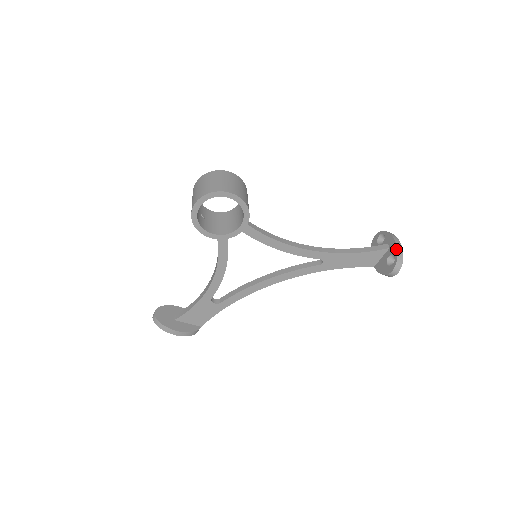
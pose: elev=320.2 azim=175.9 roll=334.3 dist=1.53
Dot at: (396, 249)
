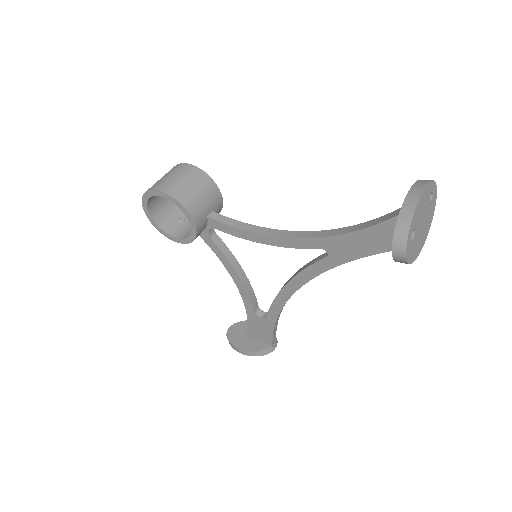
Dot at: occluded
